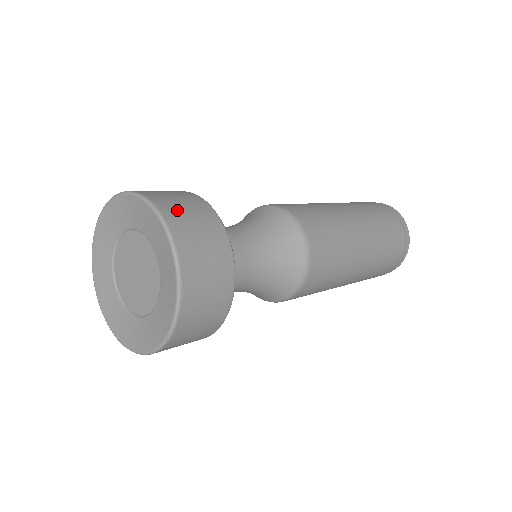
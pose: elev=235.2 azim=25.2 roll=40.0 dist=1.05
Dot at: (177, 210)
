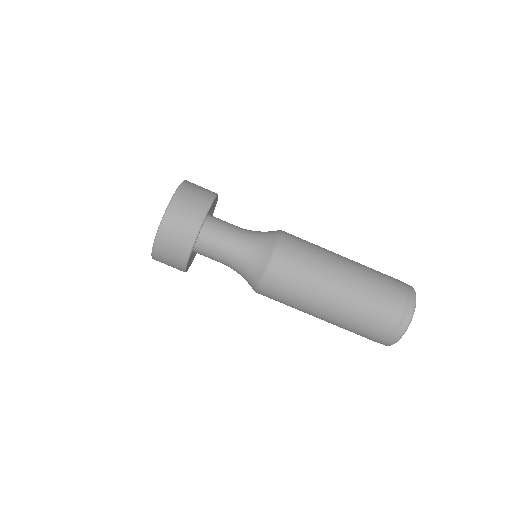
Dot at: occluded
